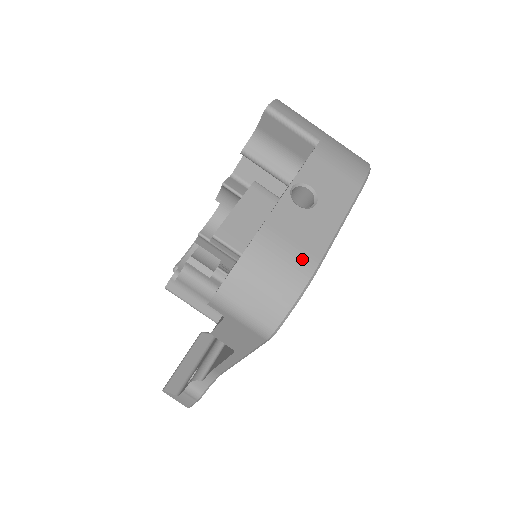
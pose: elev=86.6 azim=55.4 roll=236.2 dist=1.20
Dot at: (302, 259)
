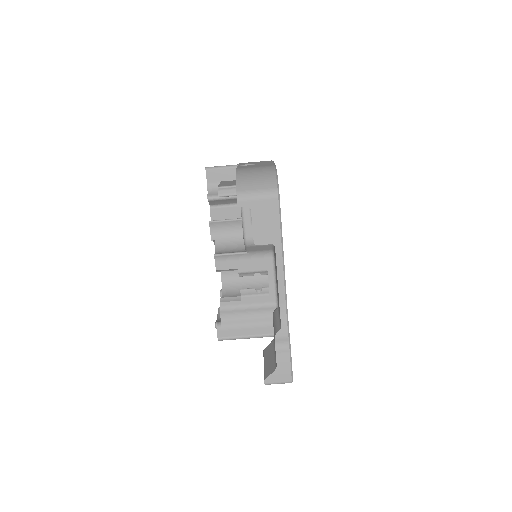
Dot at: (265, 167)
